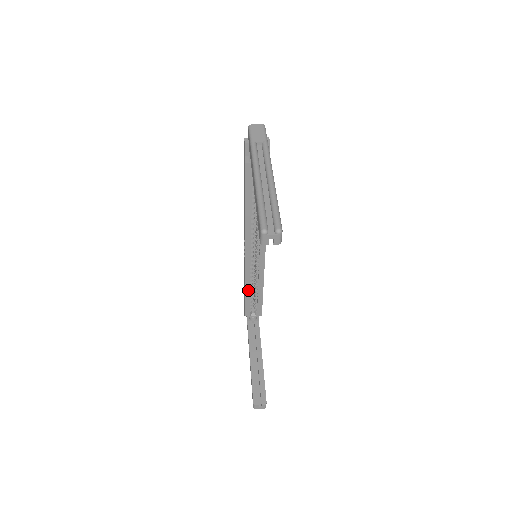
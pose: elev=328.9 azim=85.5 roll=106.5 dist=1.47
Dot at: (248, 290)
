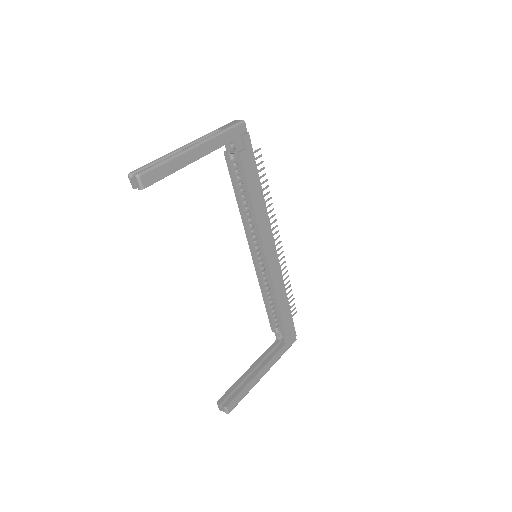
Dot at: (266, 298)
